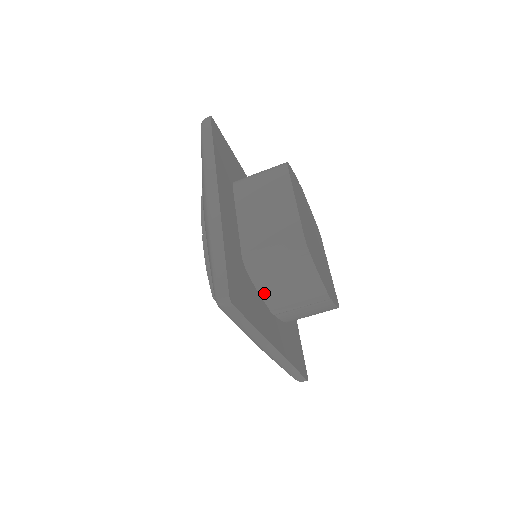
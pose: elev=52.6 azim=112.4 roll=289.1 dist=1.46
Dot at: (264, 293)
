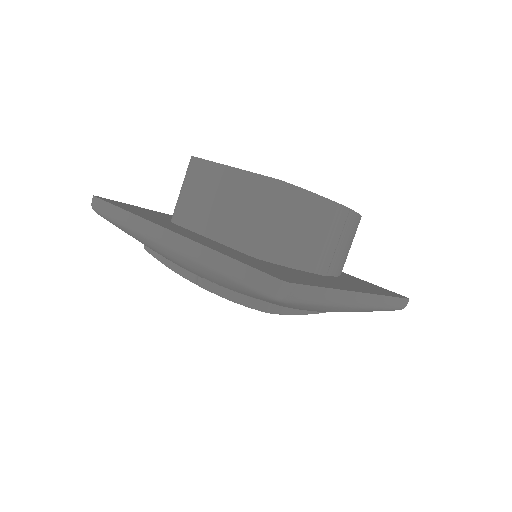
Dot at: (299, 264)
